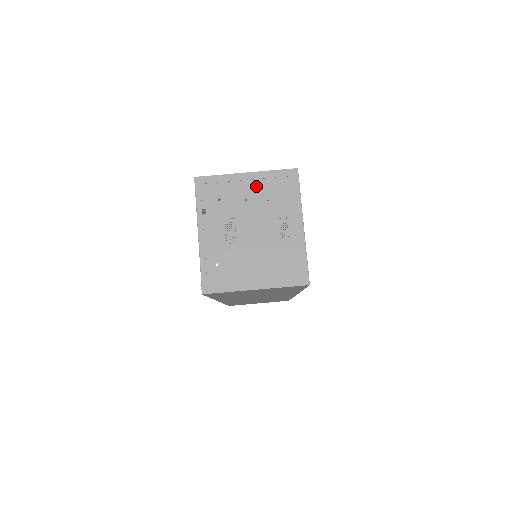
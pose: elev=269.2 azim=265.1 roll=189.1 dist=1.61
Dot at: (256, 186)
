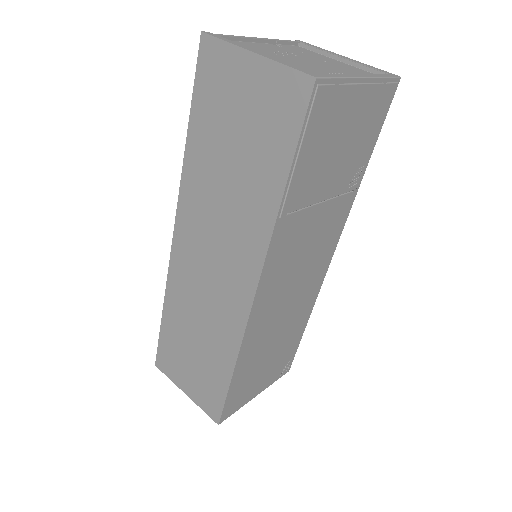
Dot at: (345, 66)
